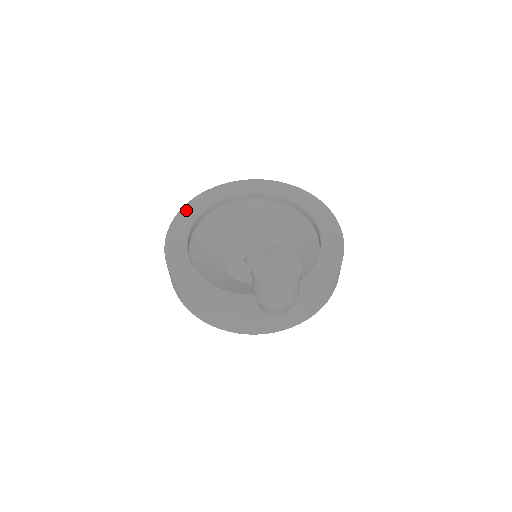
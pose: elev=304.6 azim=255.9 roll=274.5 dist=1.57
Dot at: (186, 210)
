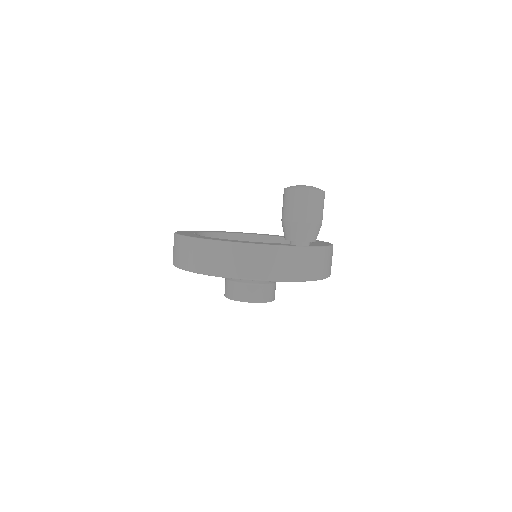
Dot at: (184, 231)
